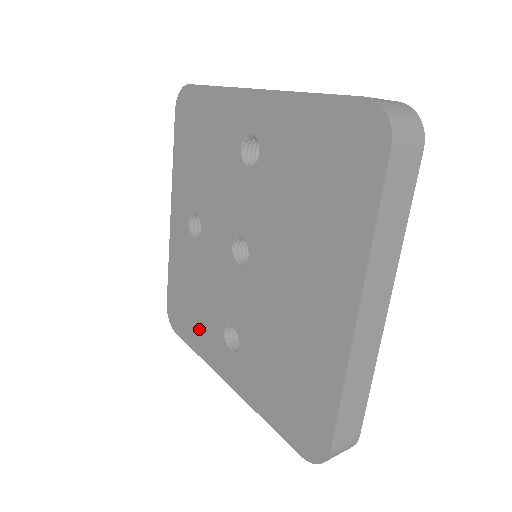
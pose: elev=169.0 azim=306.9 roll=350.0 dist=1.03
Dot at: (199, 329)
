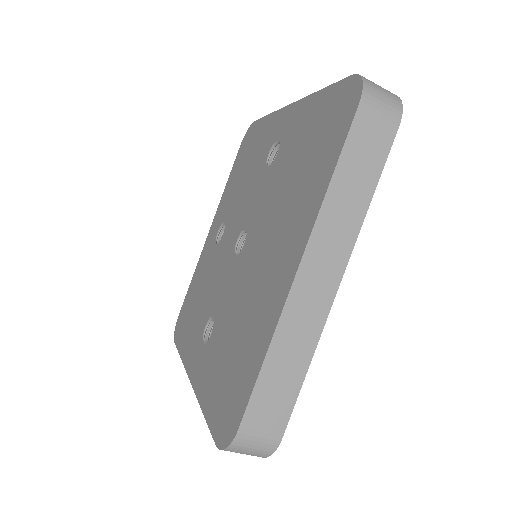
Dot at: (190, 330)
